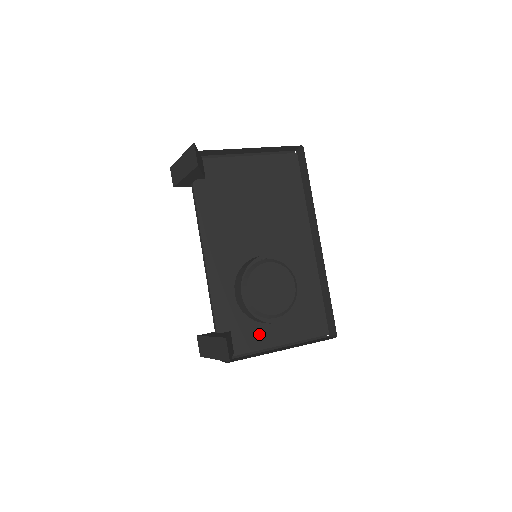
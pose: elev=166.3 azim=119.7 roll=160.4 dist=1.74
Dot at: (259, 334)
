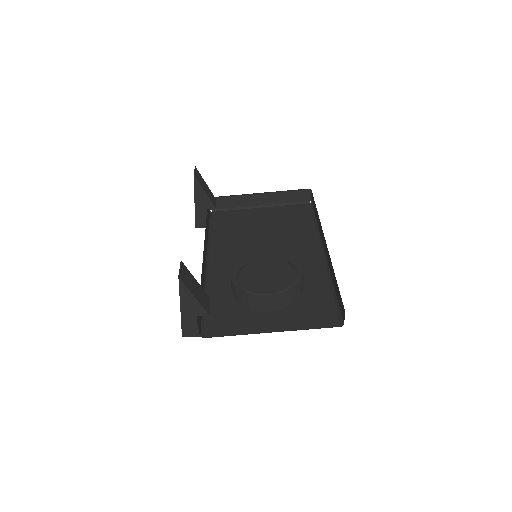
Dot at: (253, 320)
